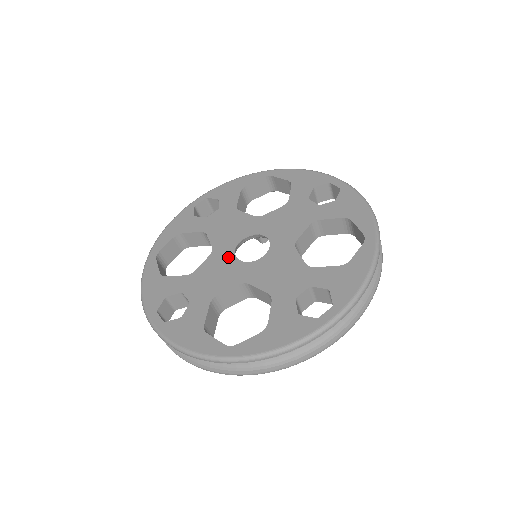
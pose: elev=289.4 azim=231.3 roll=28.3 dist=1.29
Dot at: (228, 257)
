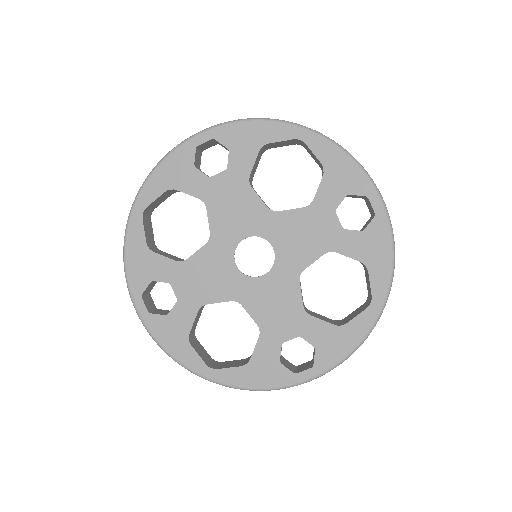
Dot at: (226, 258)
